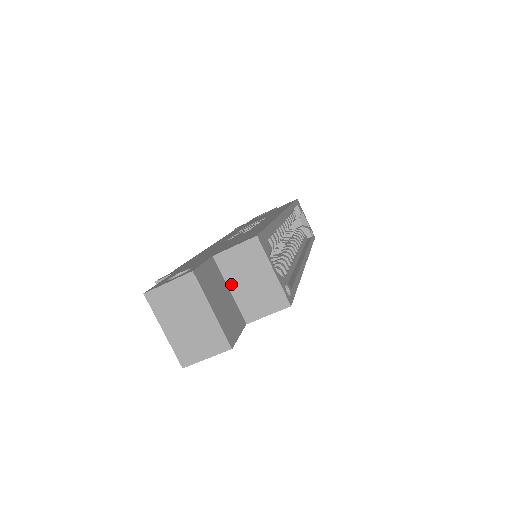
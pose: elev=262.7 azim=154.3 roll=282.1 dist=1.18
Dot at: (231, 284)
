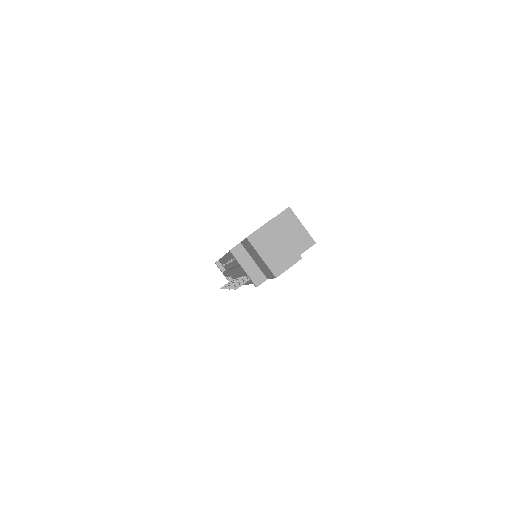
Dot at: occluded
